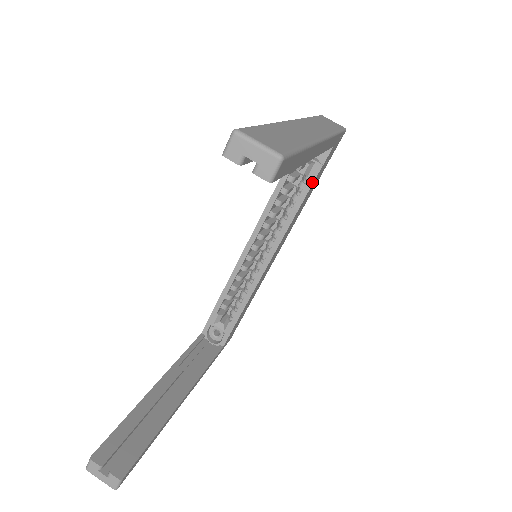
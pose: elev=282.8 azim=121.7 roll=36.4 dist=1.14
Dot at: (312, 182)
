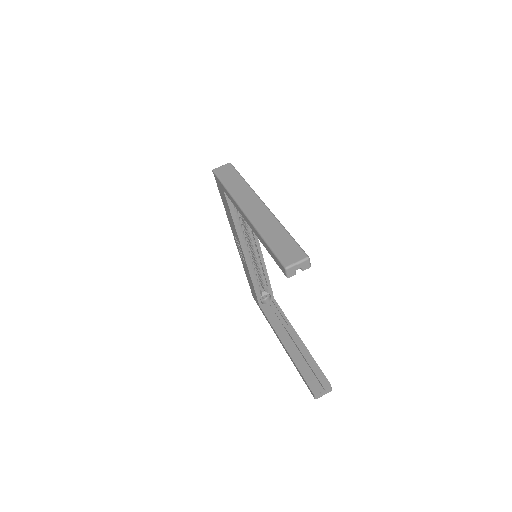
Dot at: occluded
